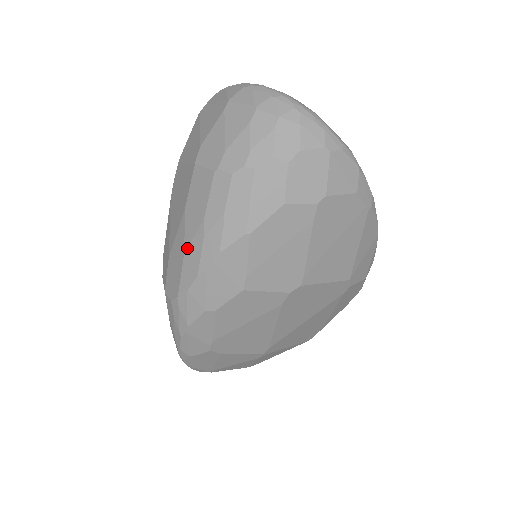
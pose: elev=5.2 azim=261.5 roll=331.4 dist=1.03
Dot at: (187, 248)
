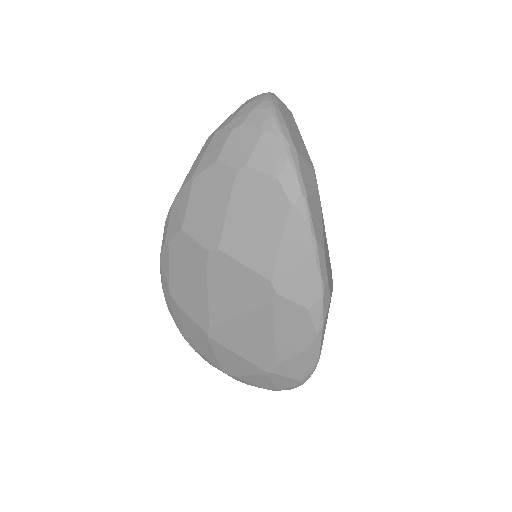
Dot at: occluded
